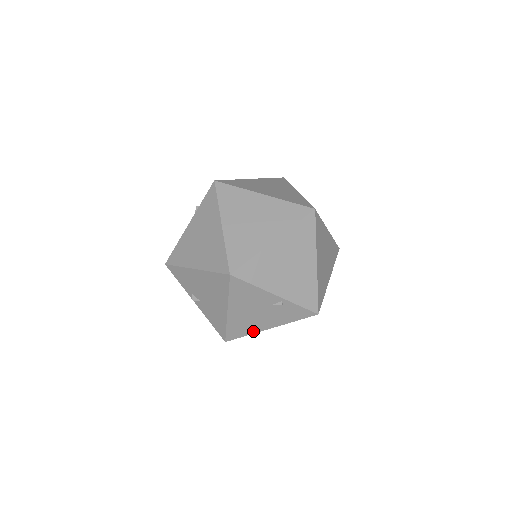
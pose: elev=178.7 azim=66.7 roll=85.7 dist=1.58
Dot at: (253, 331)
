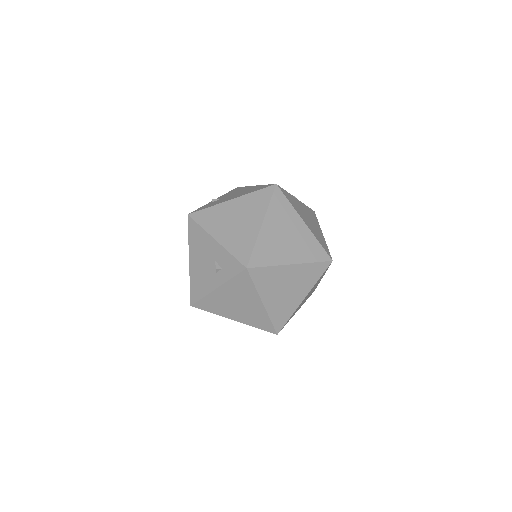
Dot at: occluded
